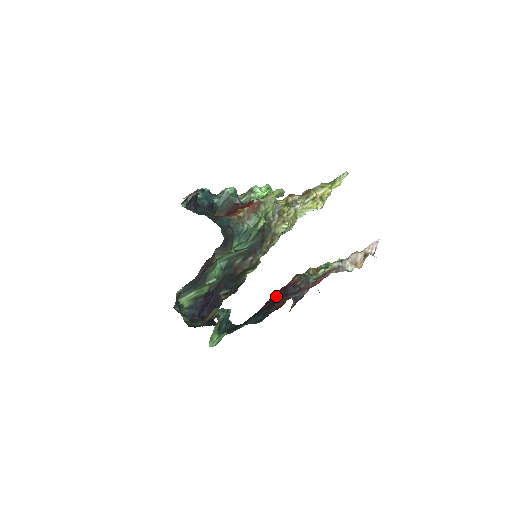
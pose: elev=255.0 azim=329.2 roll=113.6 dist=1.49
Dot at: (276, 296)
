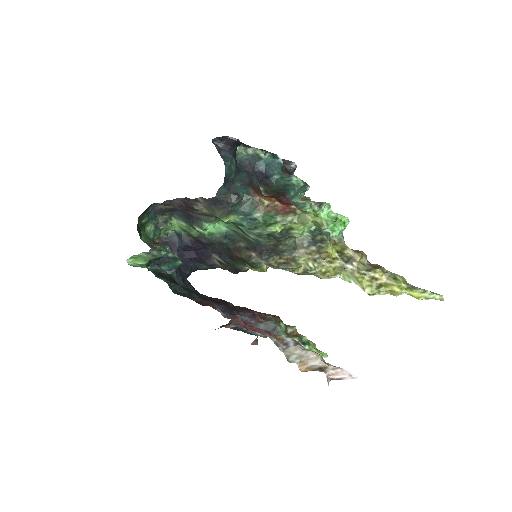
Dot at: occluded
